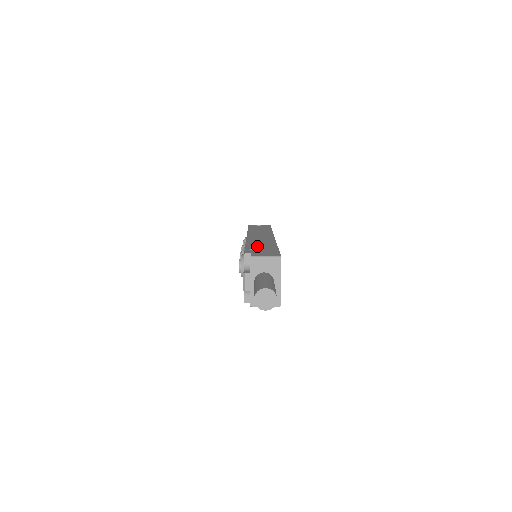
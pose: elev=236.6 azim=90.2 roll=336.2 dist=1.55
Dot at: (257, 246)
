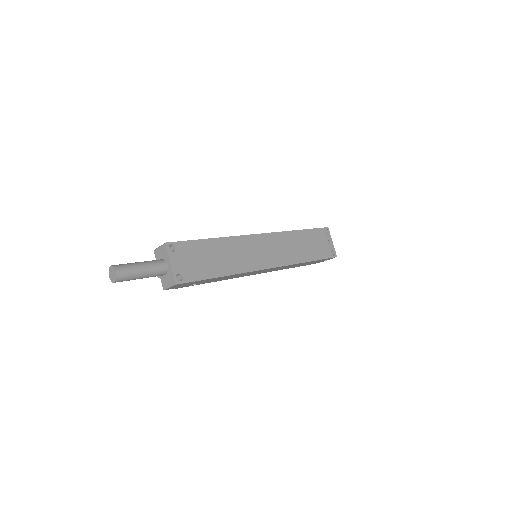
Dot at: occluded
